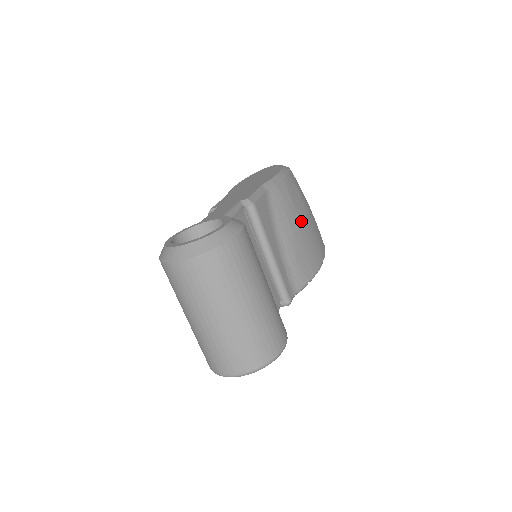
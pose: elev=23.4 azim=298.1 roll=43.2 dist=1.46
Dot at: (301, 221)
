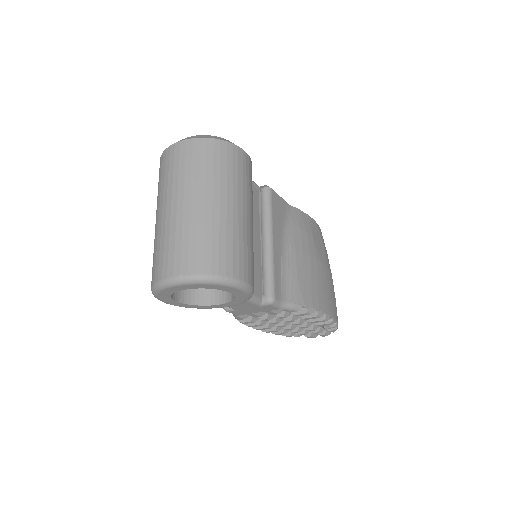
Dot at: (316, 256)
